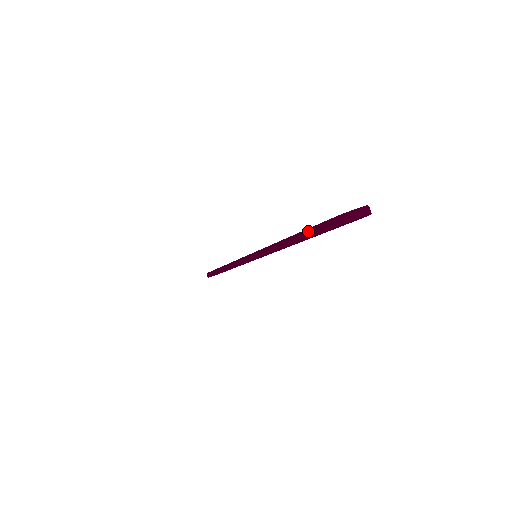
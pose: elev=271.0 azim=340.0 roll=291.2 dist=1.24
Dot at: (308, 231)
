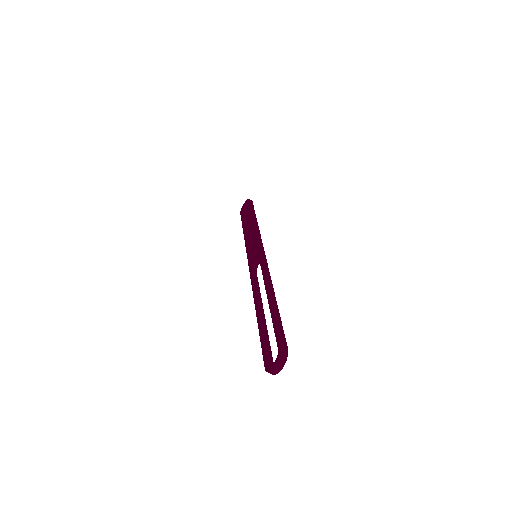
Dot at: (261, 341)
